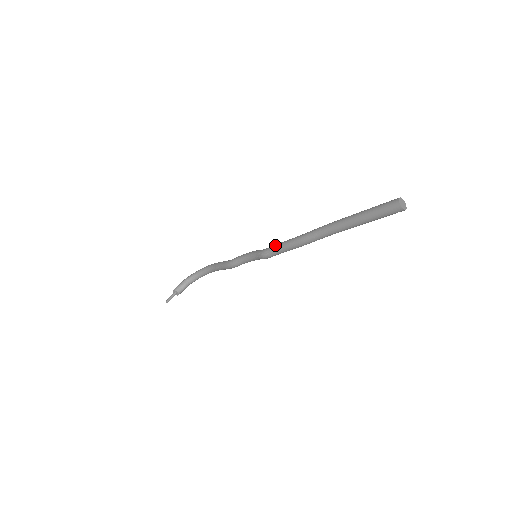
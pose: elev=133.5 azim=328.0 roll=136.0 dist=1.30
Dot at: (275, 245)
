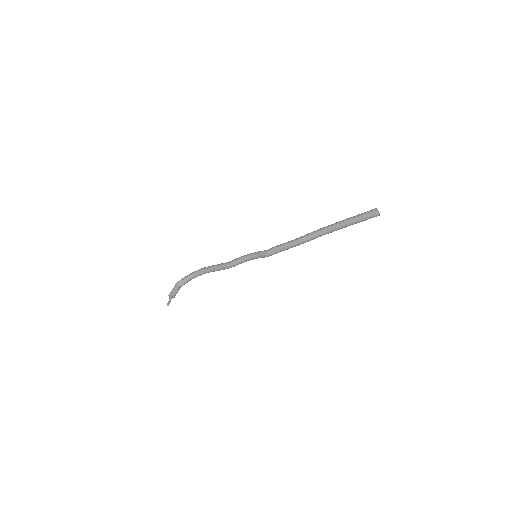
Dot at: (277, 246)
